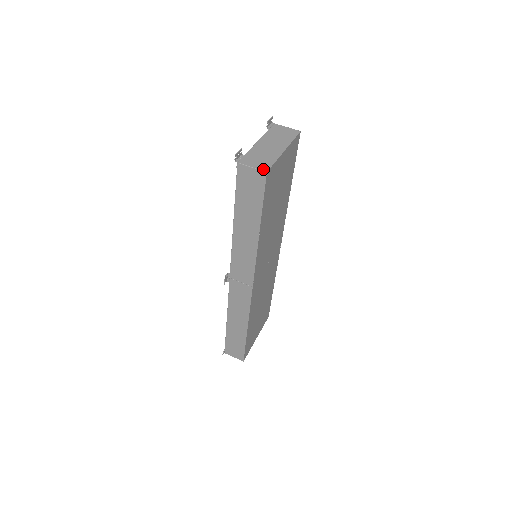
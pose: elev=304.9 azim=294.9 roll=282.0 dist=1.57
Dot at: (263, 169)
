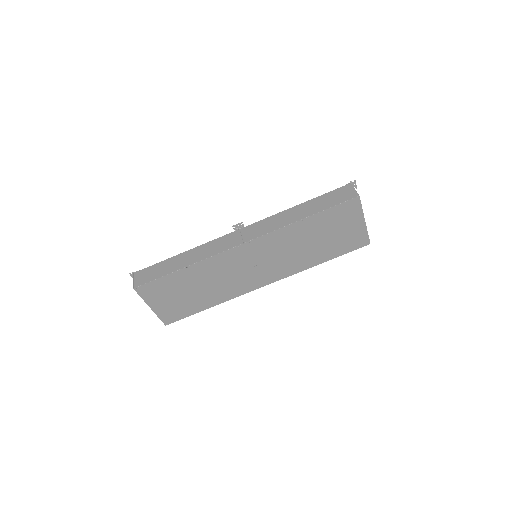
Dot at: occluded
